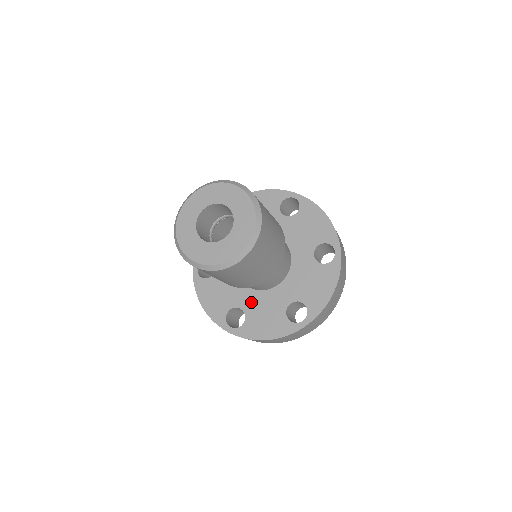
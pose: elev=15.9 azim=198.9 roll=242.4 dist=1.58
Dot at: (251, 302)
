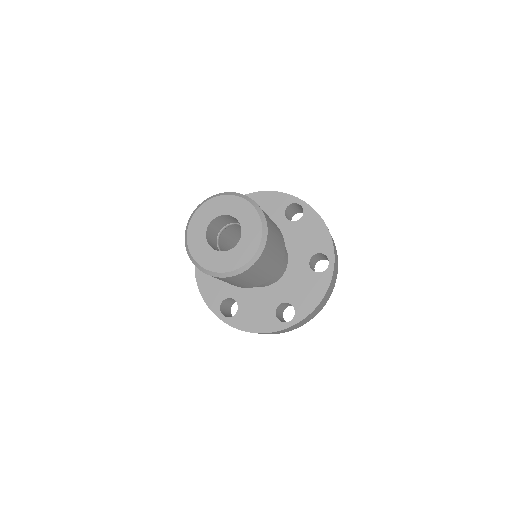
Dot at: (283, 291)
